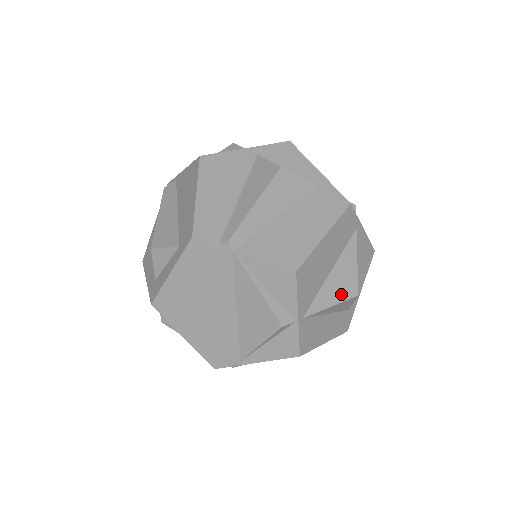
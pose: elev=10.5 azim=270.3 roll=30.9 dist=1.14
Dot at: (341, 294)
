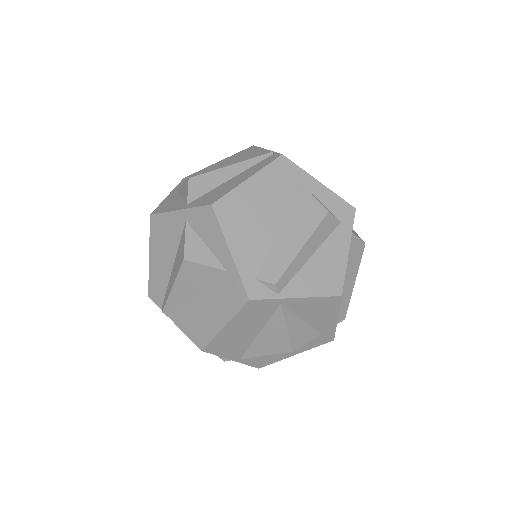
Dot at: (274, 349)
